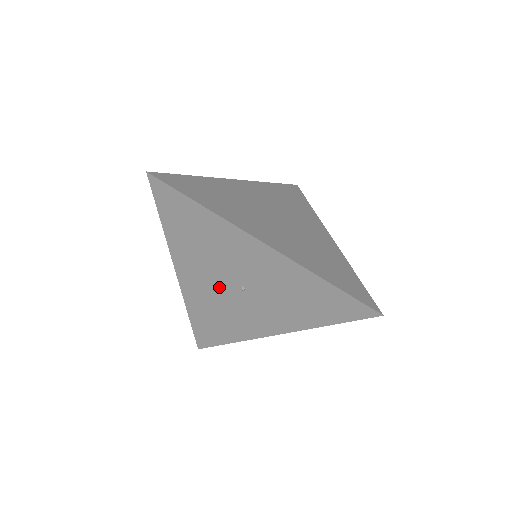
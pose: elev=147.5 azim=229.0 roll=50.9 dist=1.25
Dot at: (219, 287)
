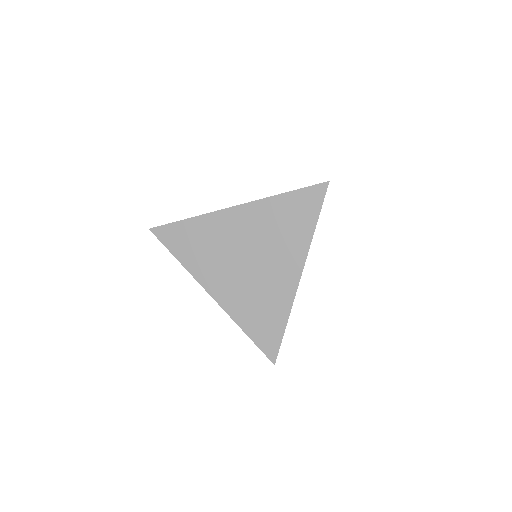
Dot at: occluded
